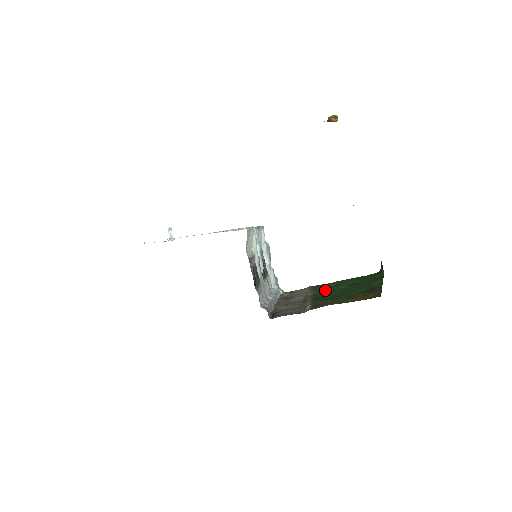
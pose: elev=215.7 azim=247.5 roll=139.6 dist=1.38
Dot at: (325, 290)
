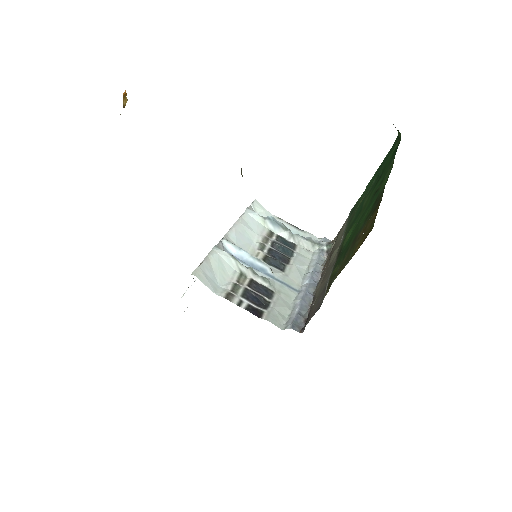
Dot at: (352, 220)
